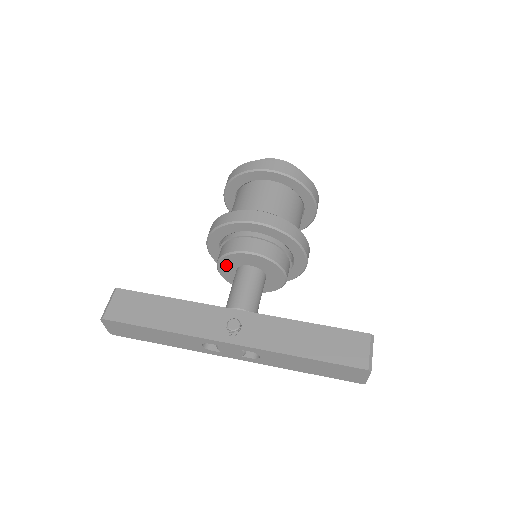
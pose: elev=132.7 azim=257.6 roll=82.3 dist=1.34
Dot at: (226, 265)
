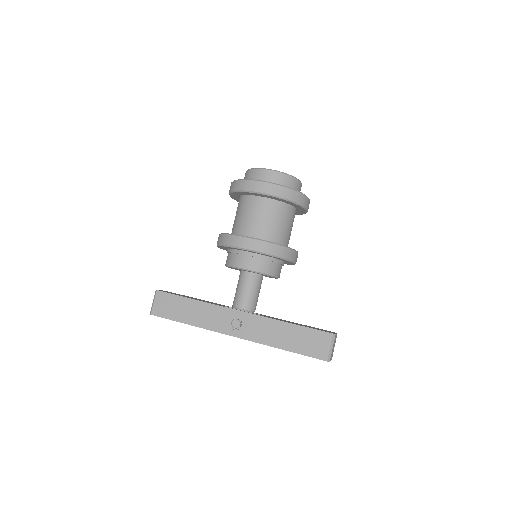
Dot at: occluded
